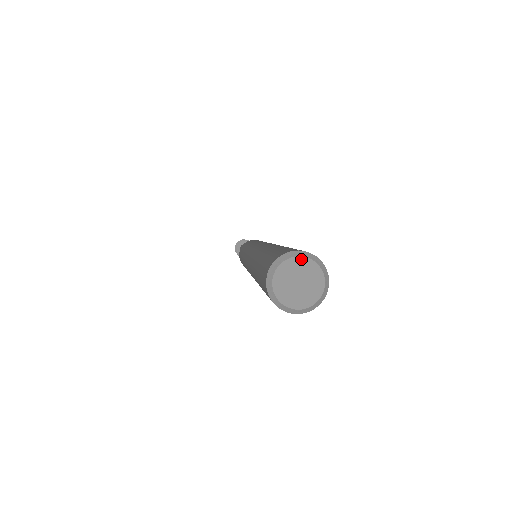
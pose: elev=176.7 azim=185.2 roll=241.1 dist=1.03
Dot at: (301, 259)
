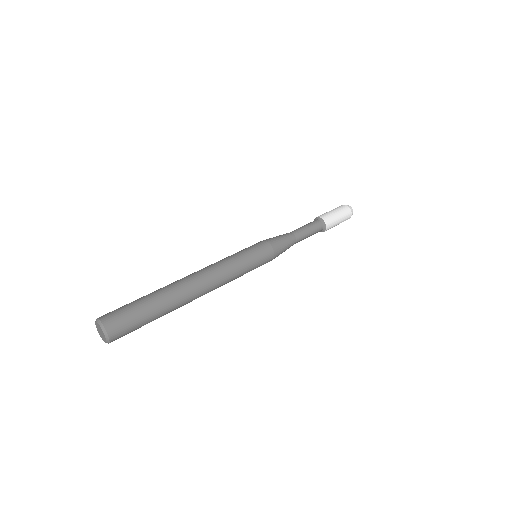
Dot at: (96, 323)
